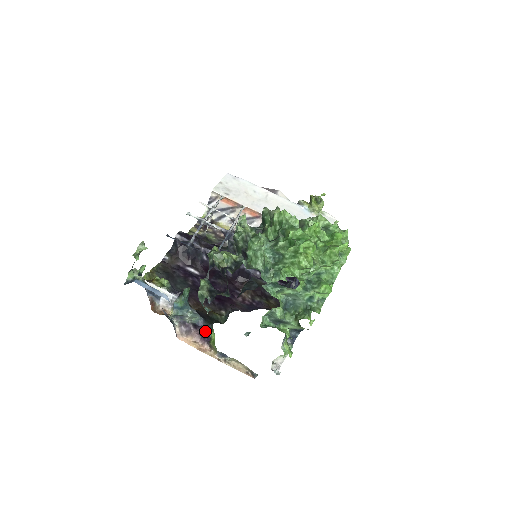
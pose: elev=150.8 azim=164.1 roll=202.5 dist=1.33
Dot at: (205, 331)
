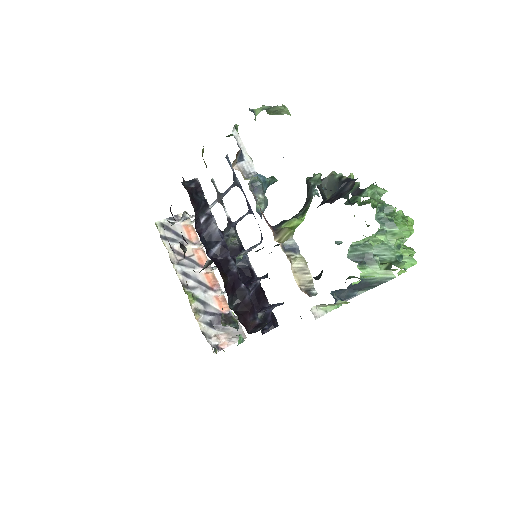
Dot at: occluded
